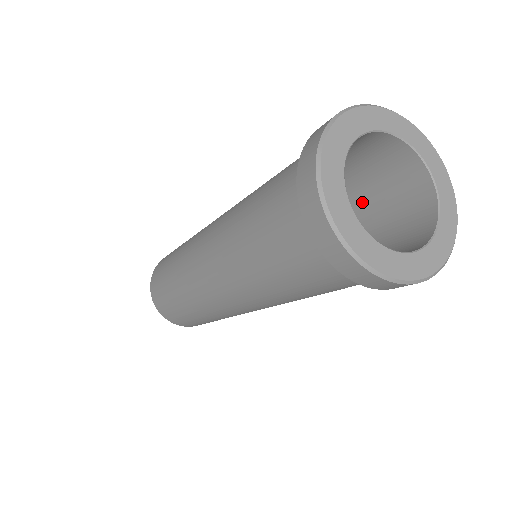
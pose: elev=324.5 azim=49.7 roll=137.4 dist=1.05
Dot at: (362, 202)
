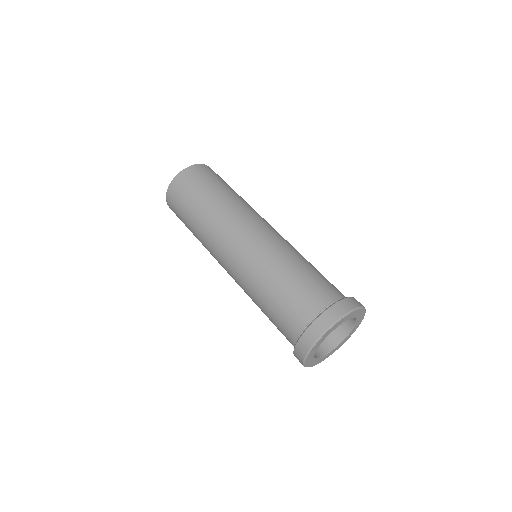
Dot at: occluded
